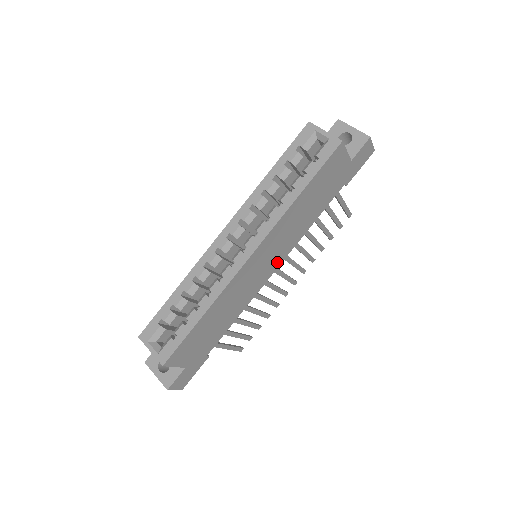
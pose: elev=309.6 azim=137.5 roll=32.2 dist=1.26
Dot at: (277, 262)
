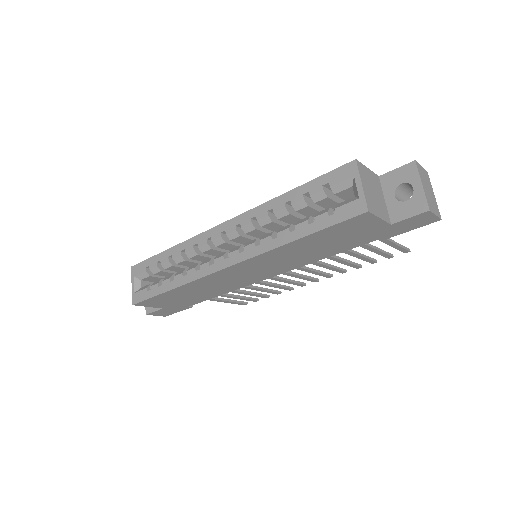
Dot at: (272, 273)
